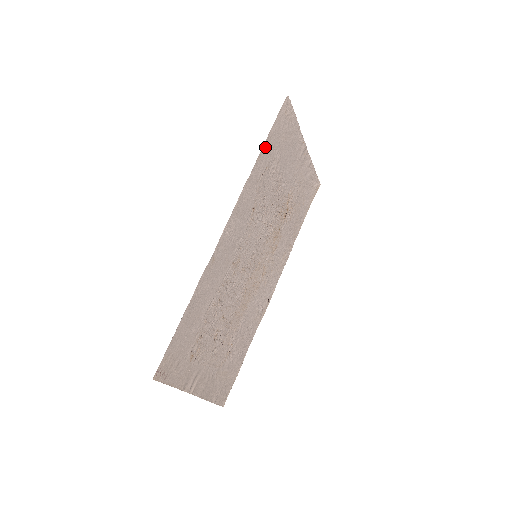
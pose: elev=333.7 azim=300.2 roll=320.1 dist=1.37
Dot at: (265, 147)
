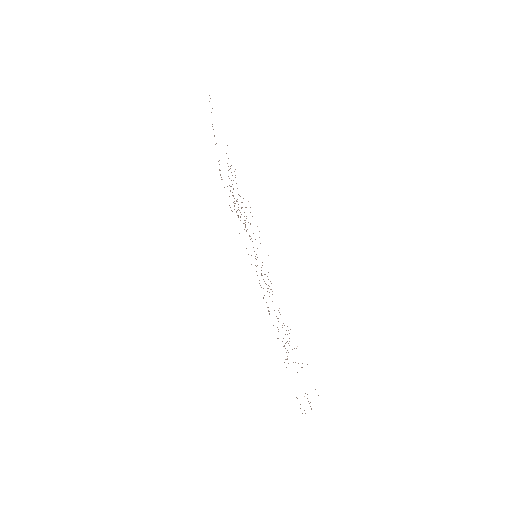
Dot at: occluded
